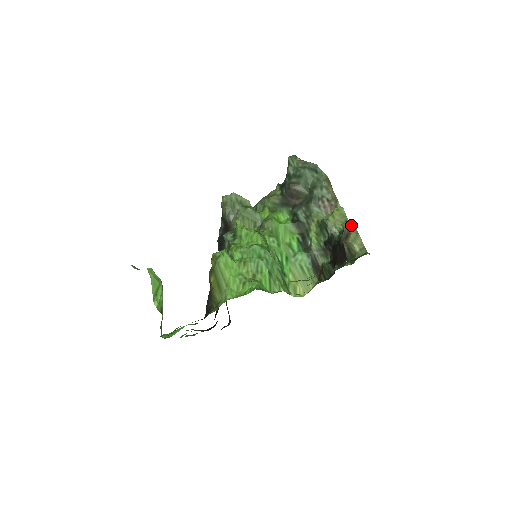
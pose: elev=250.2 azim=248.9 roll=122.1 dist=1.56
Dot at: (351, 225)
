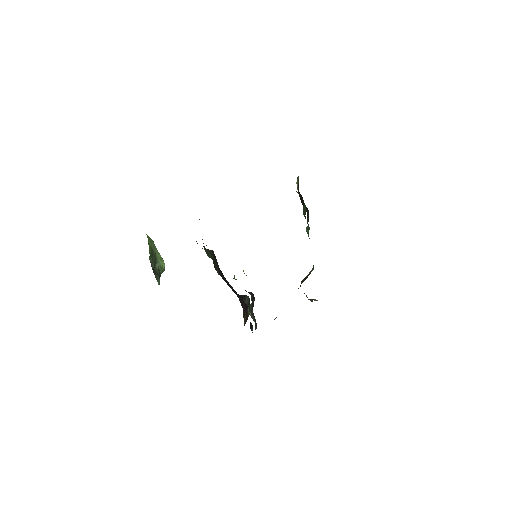
Dot at: occluded
